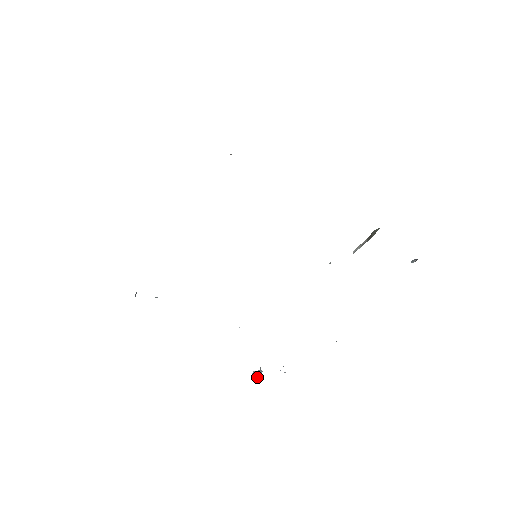
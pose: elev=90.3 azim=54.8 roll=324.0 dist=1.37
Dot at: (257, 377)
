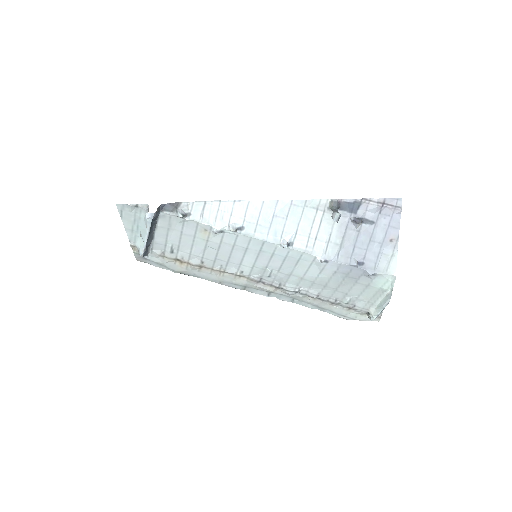
Dot at: (340, 214)
